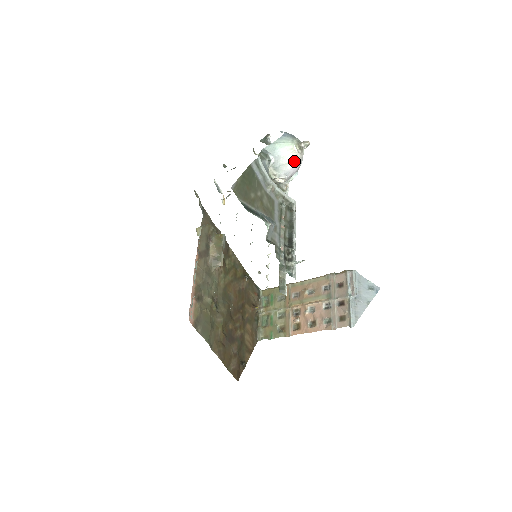
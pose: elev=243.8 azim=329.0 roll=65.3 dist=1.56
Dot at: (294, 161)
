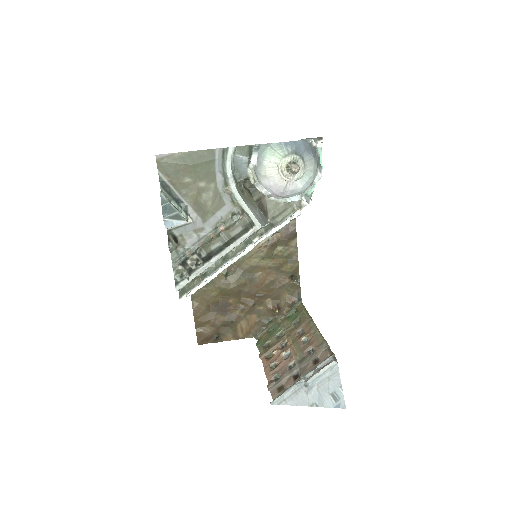
Dot at: (274, 179)
